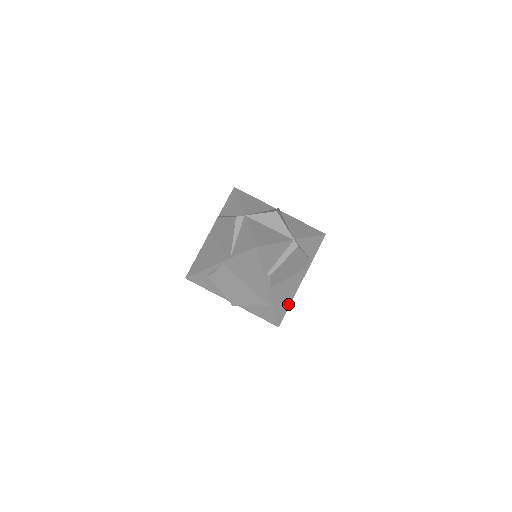
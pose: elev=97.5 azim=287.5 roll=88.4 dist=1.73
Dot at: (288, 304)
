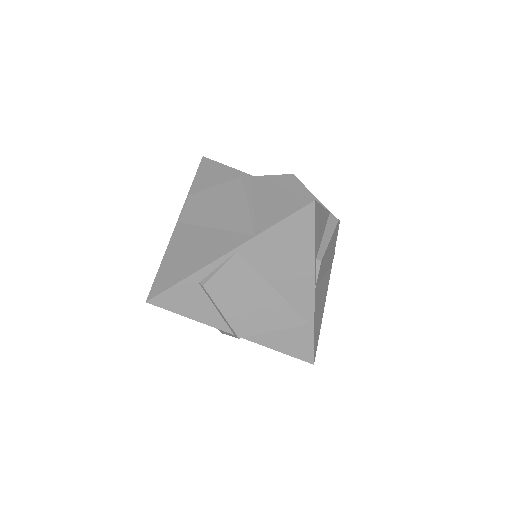
Dot at: (320, 324)
